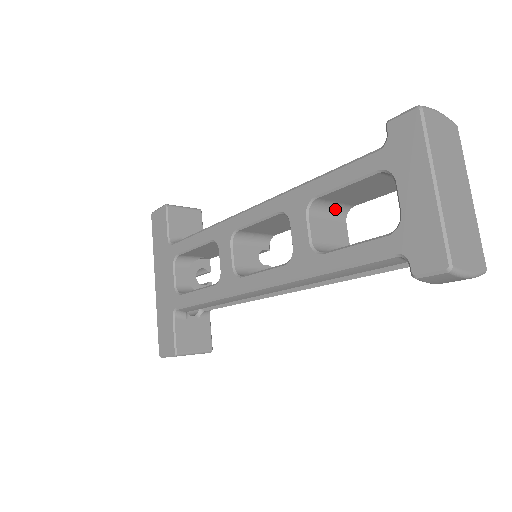
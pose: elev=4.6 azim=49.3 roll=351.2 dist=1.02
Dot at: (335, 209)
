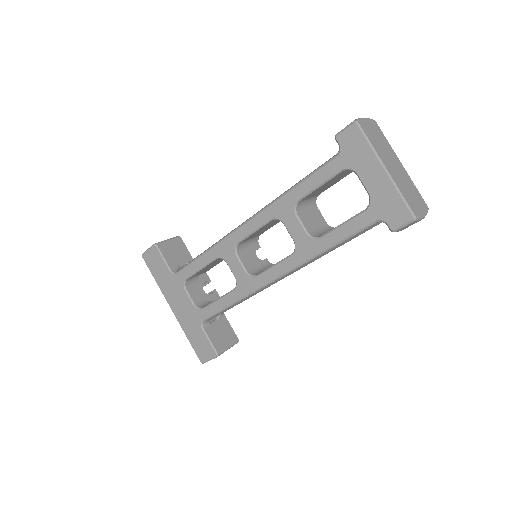
Dot at: (309, 202)
